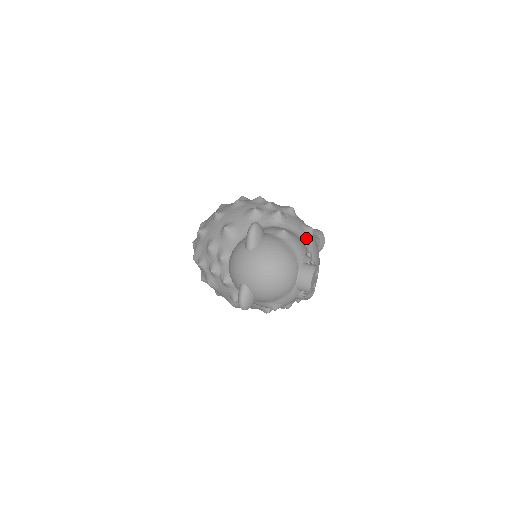
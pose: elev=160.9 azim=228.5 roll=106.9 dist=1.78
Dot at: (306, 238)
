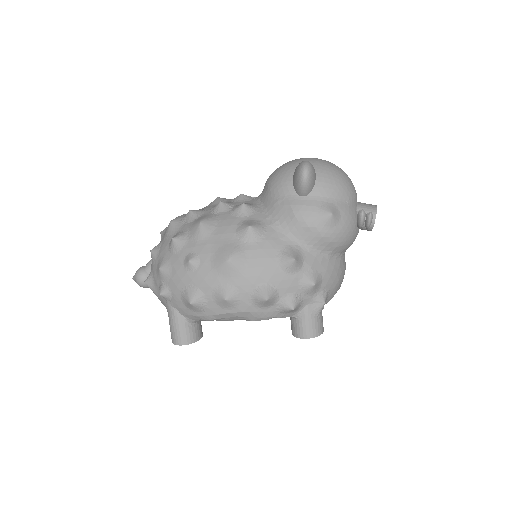
Dot at: occluded
